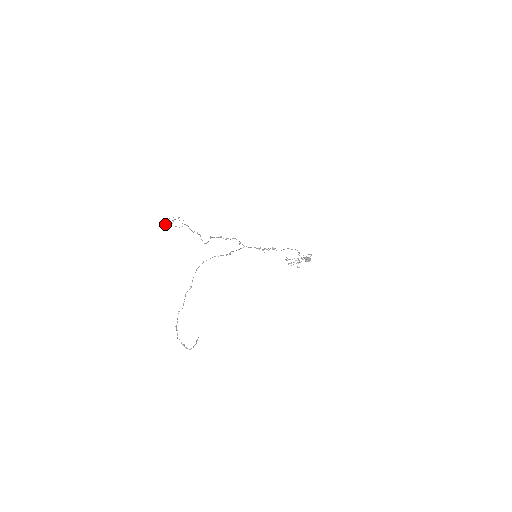
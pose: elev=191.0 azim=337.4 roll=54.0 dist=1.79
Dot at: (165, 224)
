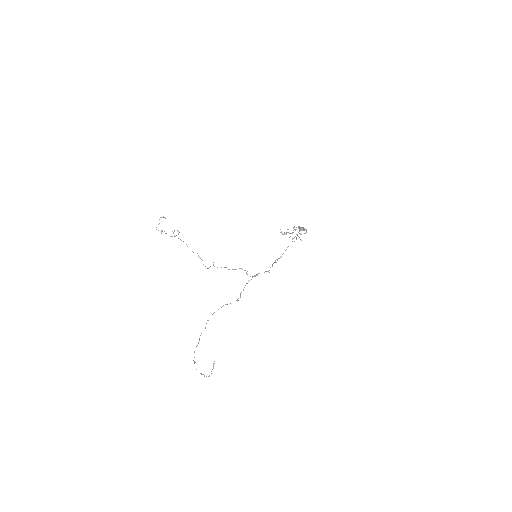
Dot at: (156, 229)
